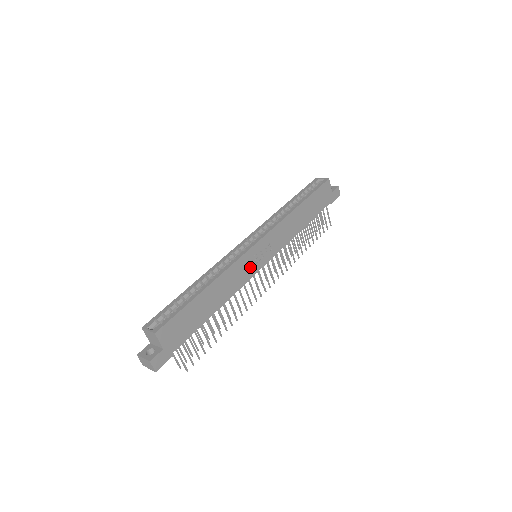
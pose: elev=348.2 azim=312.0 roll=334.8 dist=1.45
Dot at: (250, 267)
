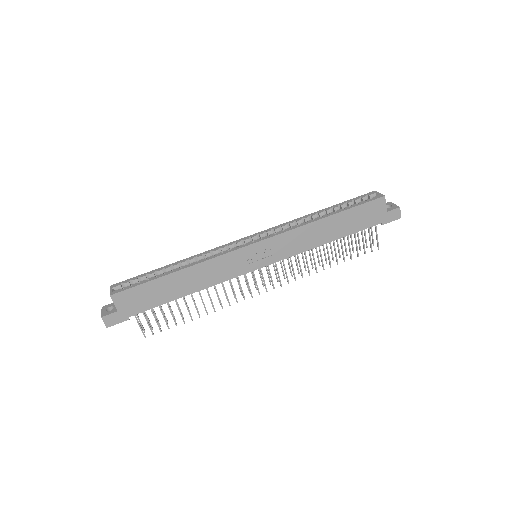
Dot at: (239, 265)
